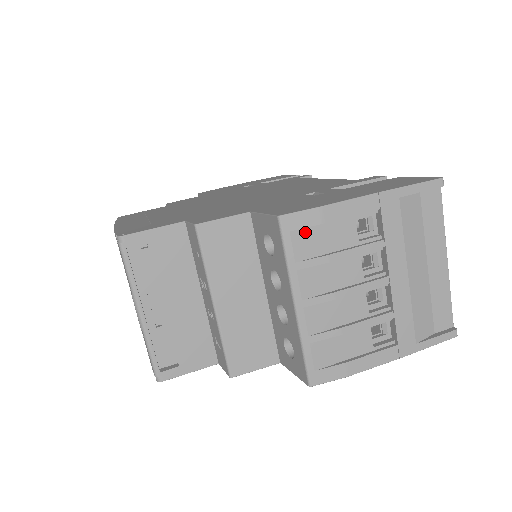
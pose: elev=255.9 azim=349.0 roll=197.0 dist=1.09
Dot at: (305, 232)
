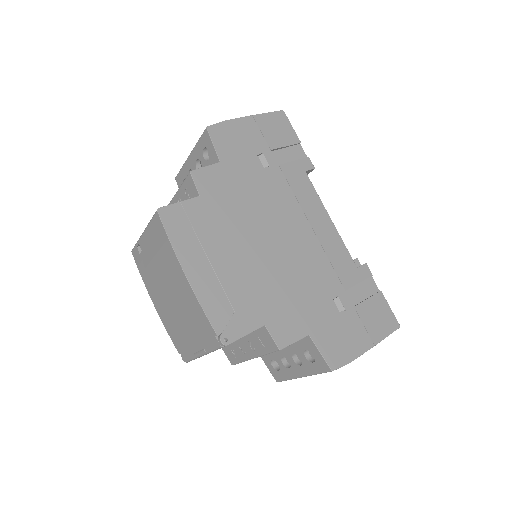
Dot at: occluded
